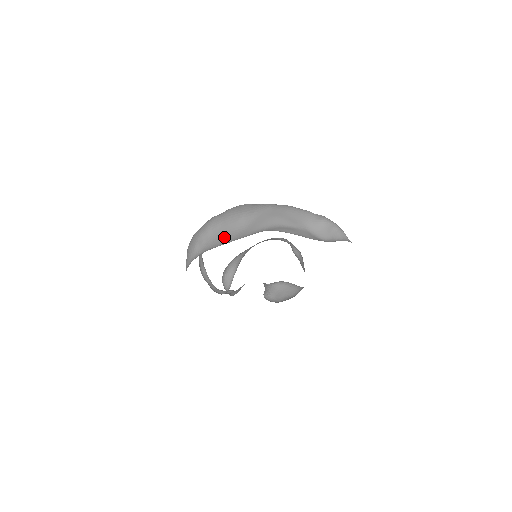
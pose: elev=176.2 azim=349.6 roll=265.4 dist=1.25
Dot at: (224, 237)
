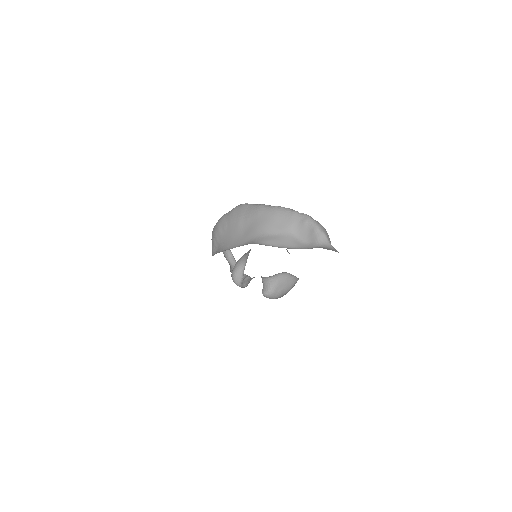
Dot at: (229, 240)
